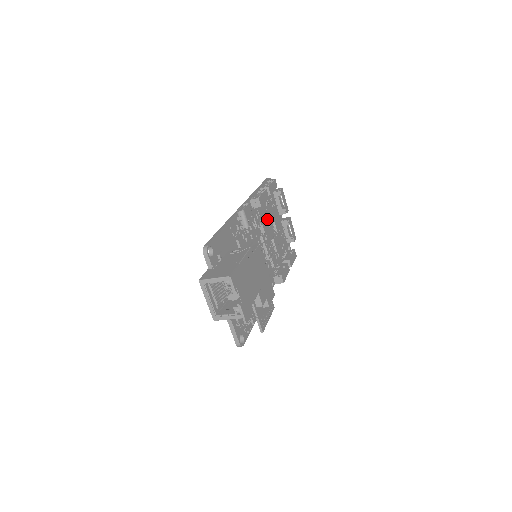
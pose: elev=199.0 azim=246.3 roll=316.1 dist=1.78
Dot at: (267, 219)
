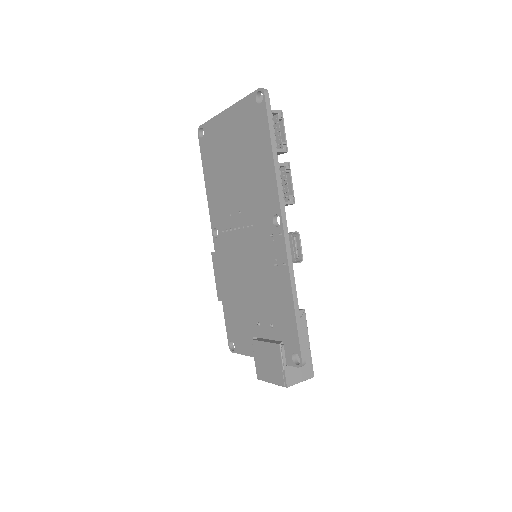
Dot at: occluded
